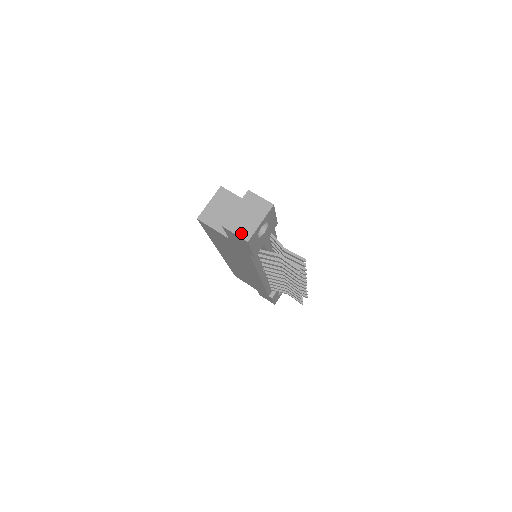
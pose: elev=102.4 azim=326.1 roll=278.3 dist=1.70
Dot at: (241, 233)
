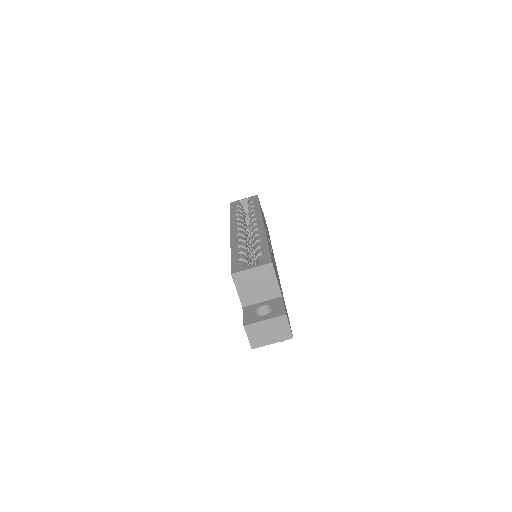
Dot at: (253, 340)
